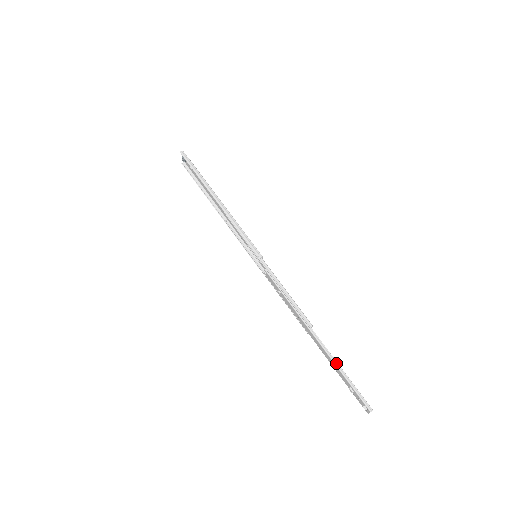
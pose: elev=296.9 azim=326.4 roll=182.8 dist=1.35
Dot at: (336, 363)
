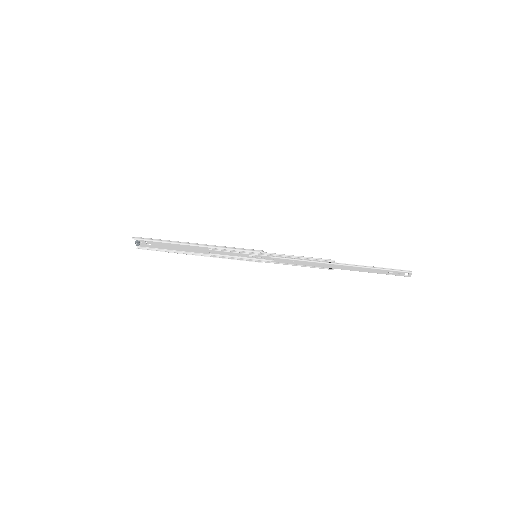
Dot at: (368, 267)
